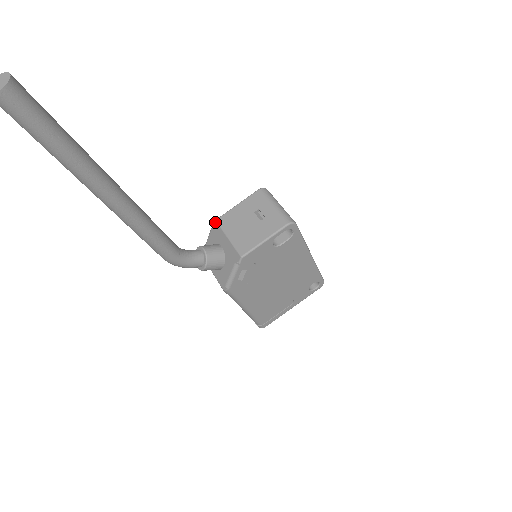
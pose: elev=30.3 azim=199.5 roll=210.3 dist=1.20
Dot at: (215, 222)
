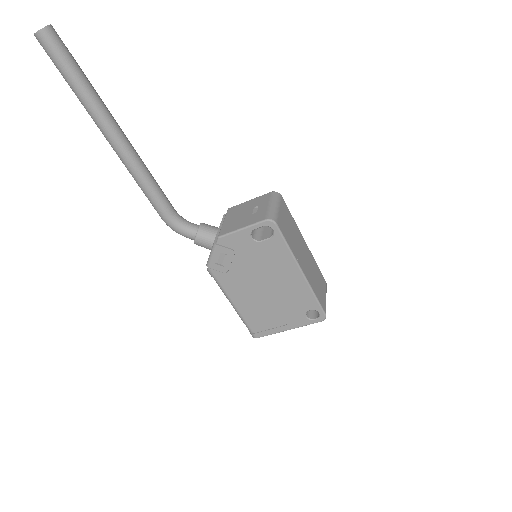
Dot at: (227, 210)
